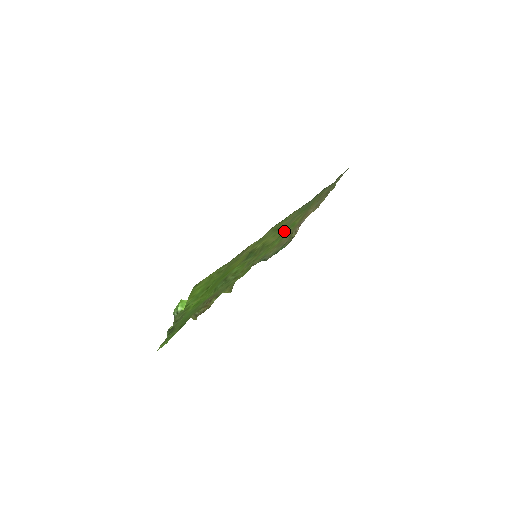
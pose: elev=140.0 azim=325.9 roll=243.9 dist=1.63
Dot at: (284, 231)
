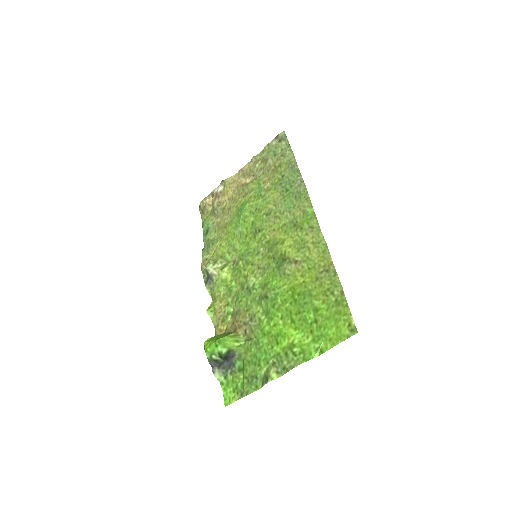
Dot at: (239, 214)
